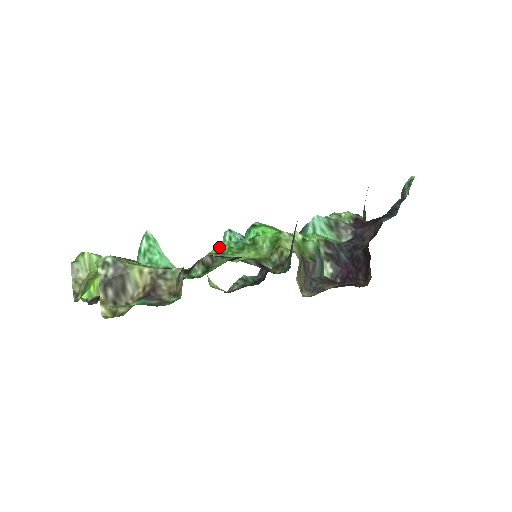
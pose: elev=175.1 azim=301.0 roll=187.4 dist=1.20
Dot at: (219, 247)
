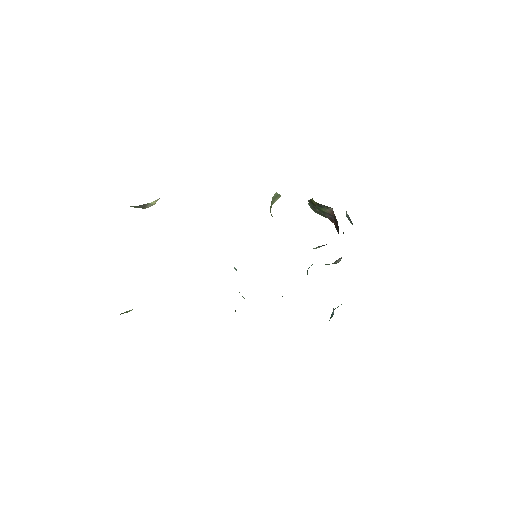
Dot at: occluded
